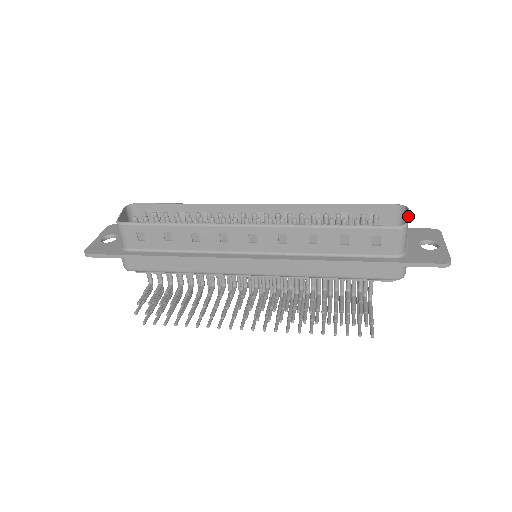
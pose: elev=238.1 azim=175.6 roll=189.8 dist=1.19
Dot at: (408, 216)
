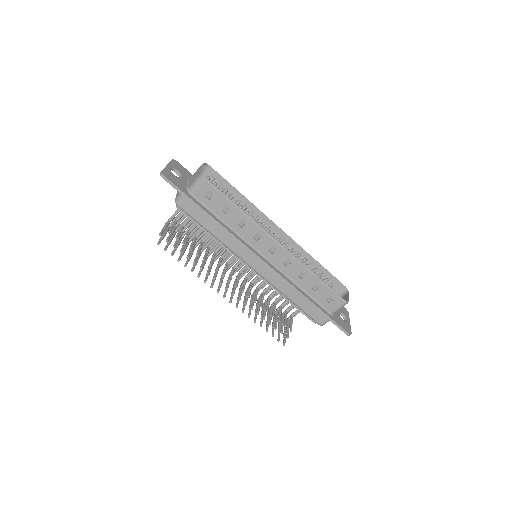
Dot at: occluded
